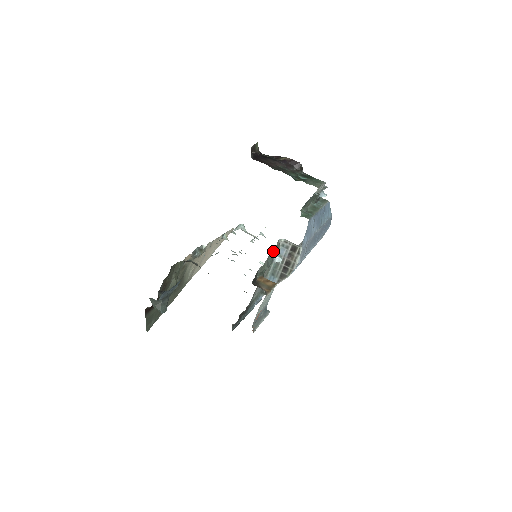
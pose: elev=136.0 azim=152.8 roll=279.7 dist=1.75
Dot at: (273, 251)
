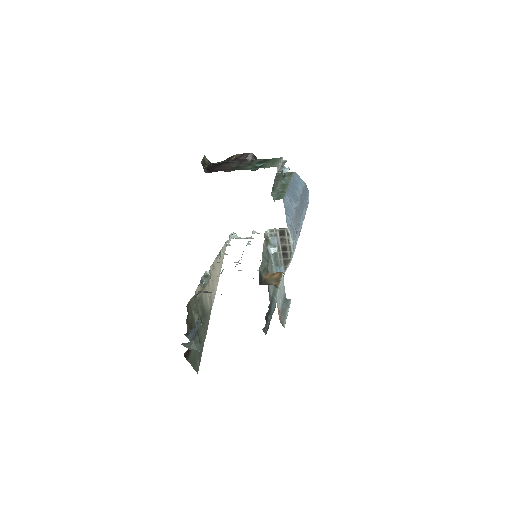
Dot at: (264, 245)
